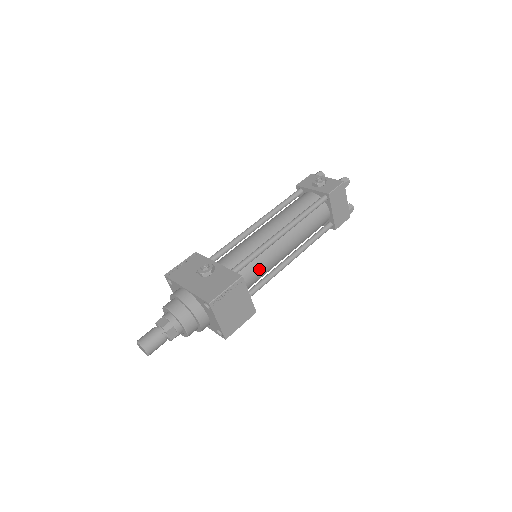
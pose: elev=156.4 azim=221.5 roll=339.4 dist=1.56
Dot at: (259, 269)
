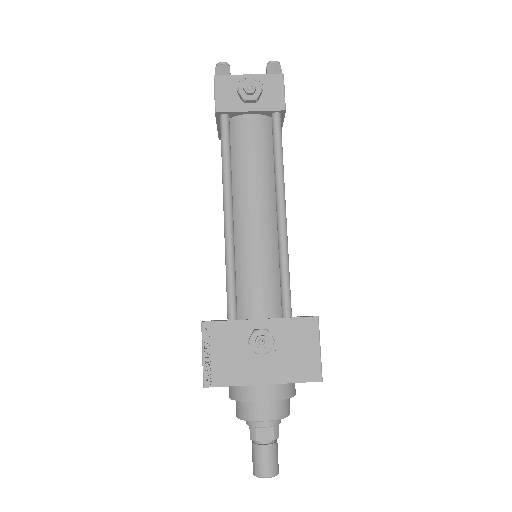
Dot at: occluded
